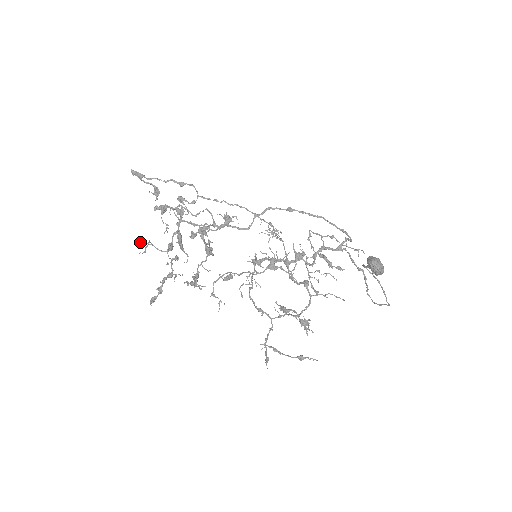
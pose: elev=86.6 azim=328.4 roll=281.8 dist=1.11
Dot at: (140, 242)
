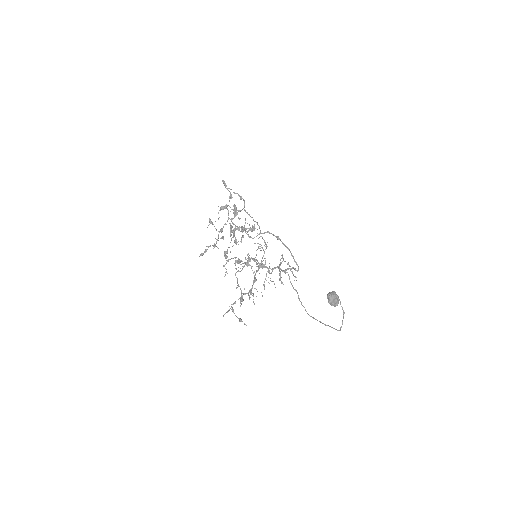
Dot at: (209, 221)
